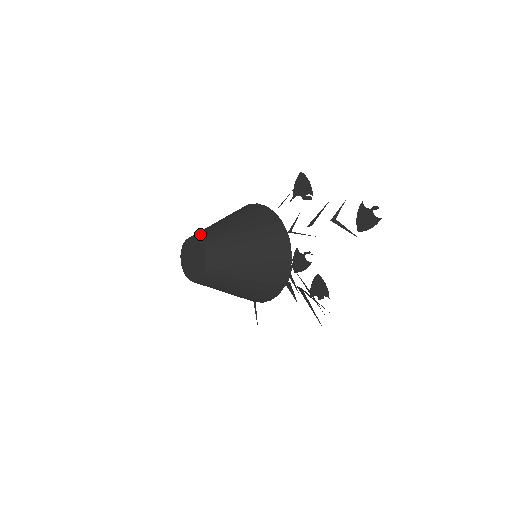
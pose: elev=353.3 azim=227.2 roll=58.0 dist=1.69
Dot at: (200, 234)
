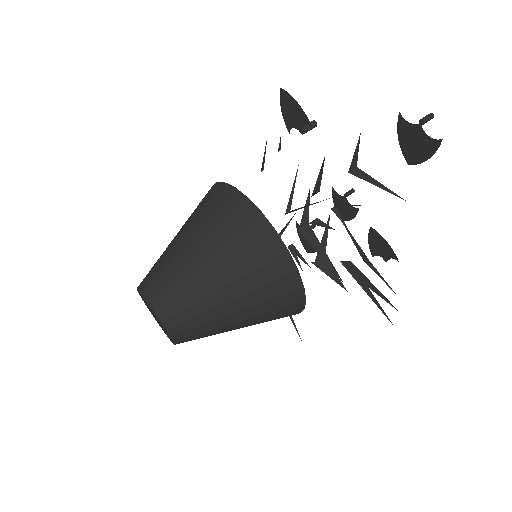
Dot at: (146, 282)
